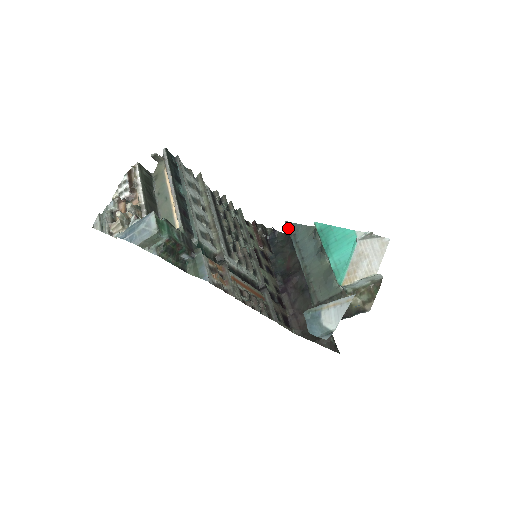
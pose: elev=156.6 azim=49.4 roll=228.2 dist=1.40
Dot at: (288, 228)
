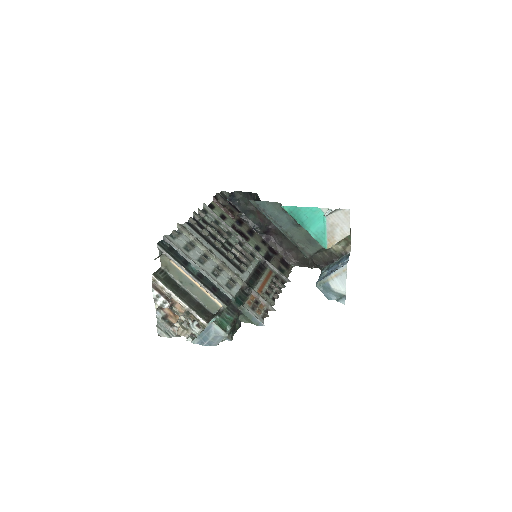
Dot at: (255, 206)
